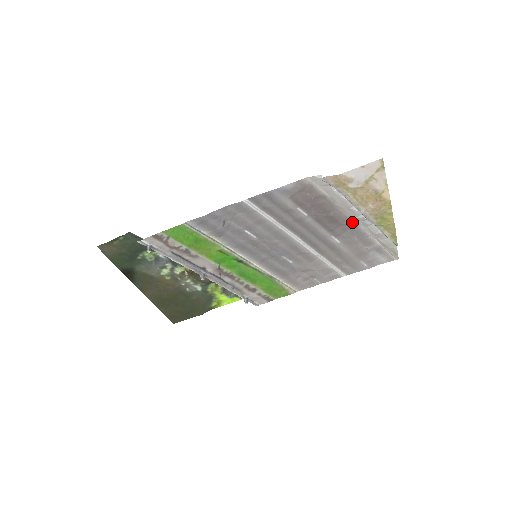
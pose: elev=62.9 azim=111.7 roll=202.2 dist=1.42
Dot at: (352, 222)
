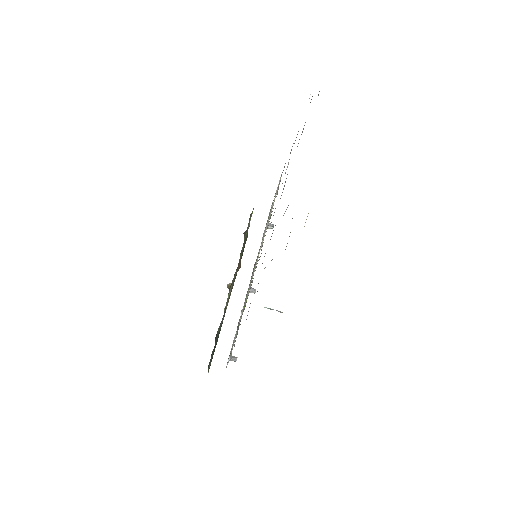
Dot at: occluded
